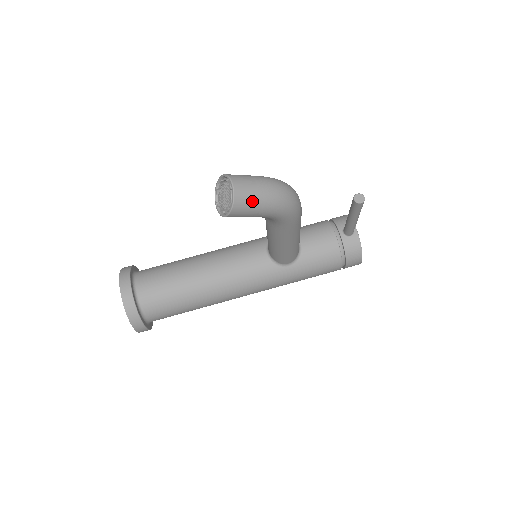
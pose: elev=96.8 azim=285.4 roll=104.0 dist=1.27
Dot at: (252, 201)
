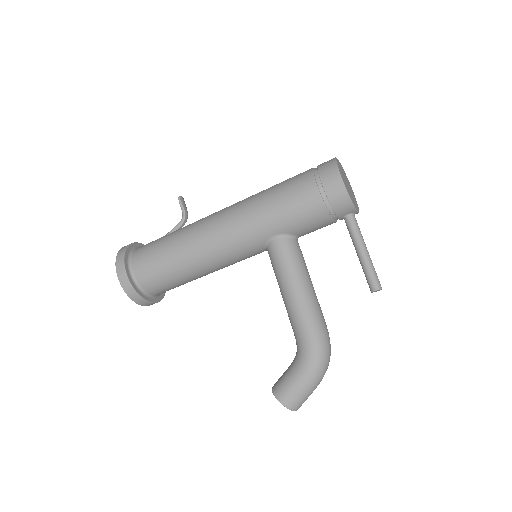
Dot at: occluded
